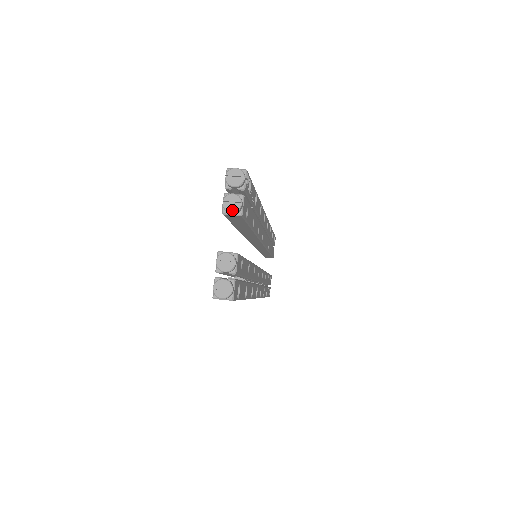
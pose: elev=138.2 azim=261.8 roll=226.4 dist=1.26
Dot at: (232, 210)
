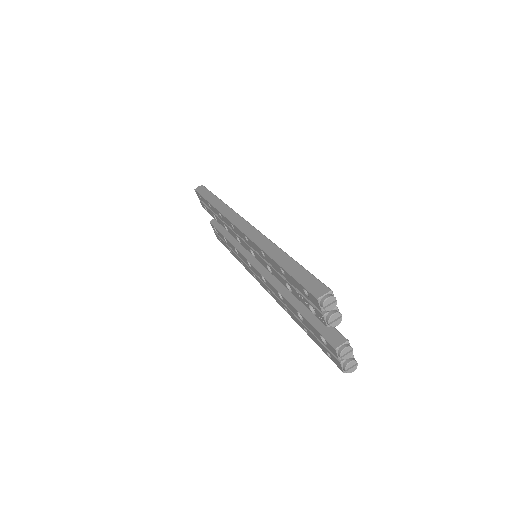
Dot at: (338, 324)
